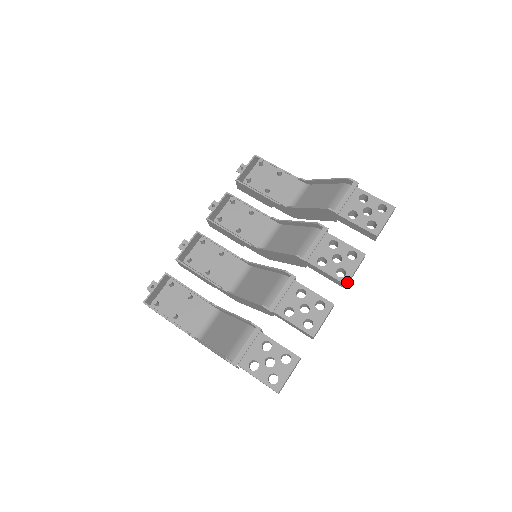
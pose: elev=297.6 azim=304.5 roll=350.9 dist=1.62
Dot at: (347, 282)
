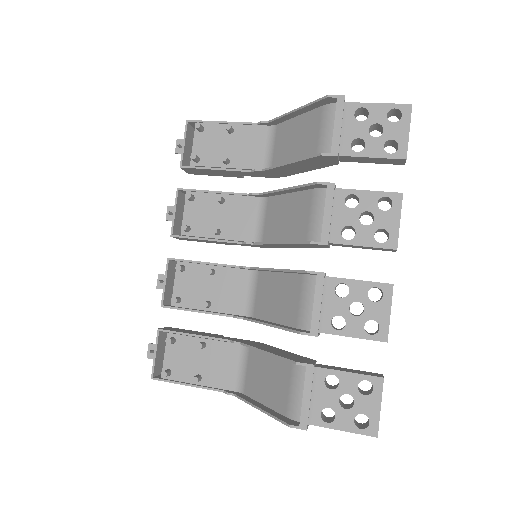
Dot at: (396, 245)
